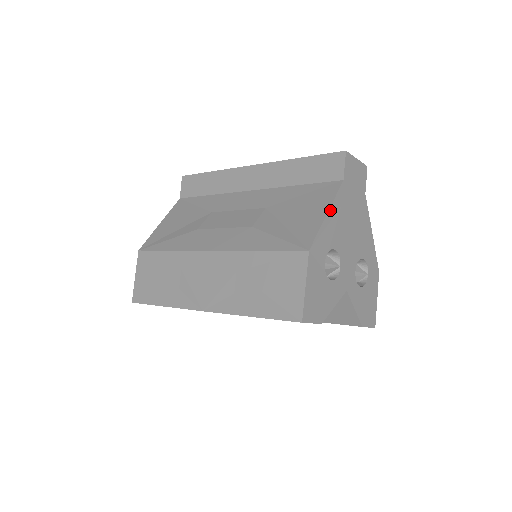
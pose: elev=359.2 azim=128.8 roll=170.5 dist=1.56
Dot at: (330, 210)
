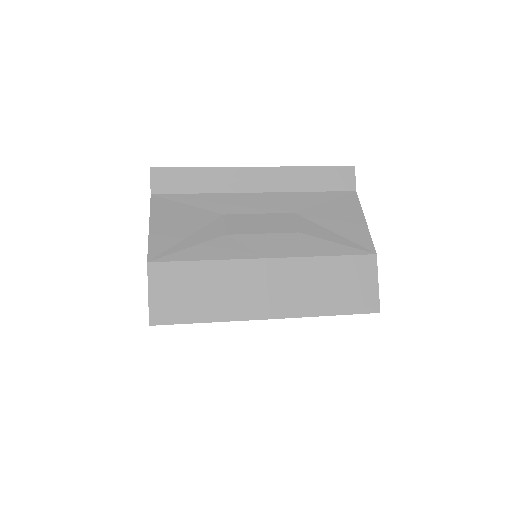
Dot at: (364, 218)
